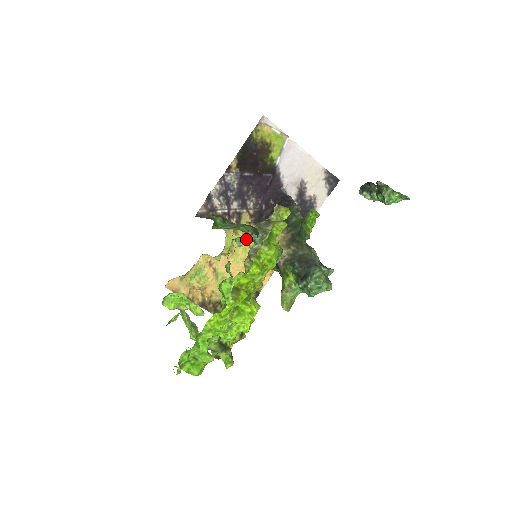
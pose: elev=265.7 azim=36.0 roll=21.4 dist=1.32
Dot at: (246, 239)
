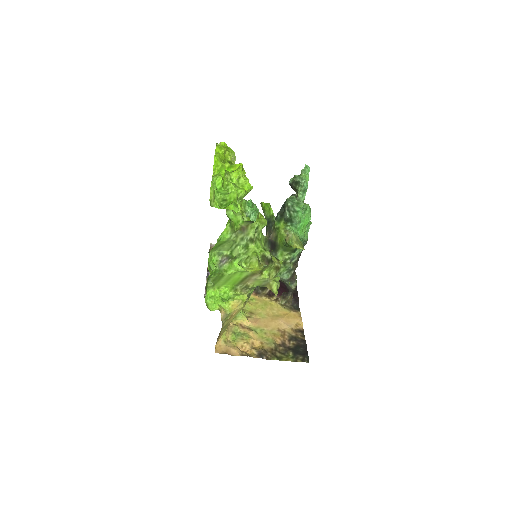
Dot at: (257, 302)
